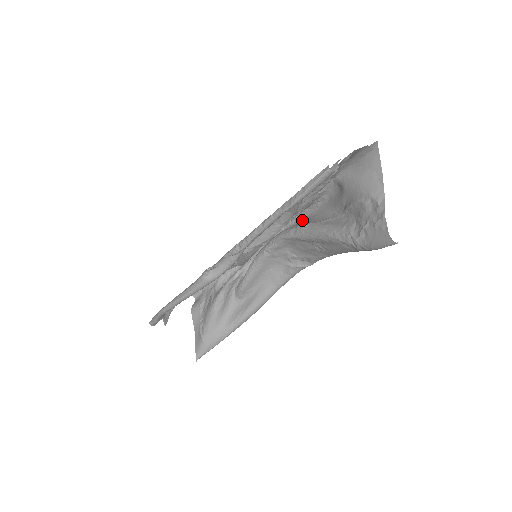
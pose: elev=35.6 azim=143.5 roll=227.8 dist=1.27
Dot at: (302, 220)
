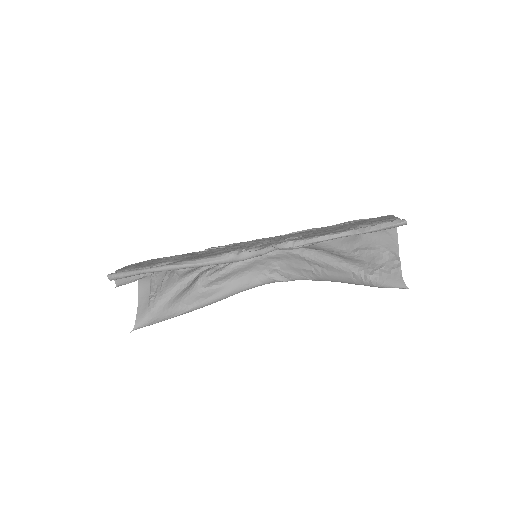
Dot at: occluded
